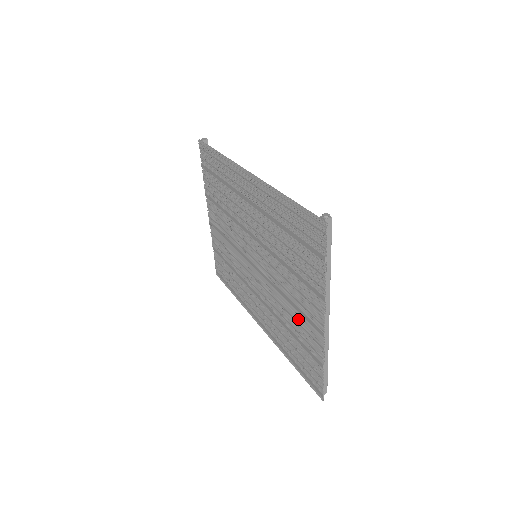
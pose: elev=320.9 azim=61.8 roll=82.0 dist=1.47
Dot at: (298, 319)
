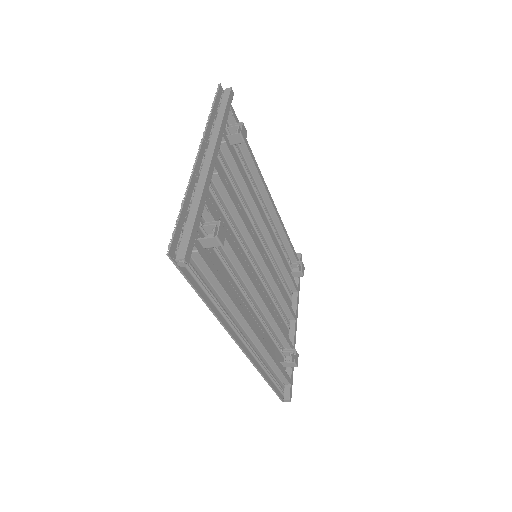
Dot at: occluded
